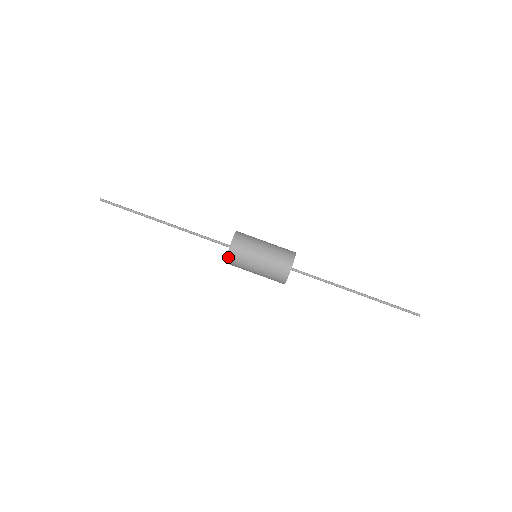
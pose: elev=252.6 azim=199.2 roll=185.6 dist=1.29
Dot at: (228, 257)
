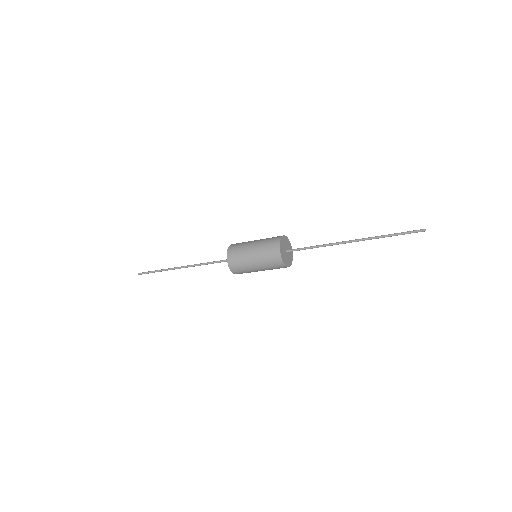
Dot at: occluded
